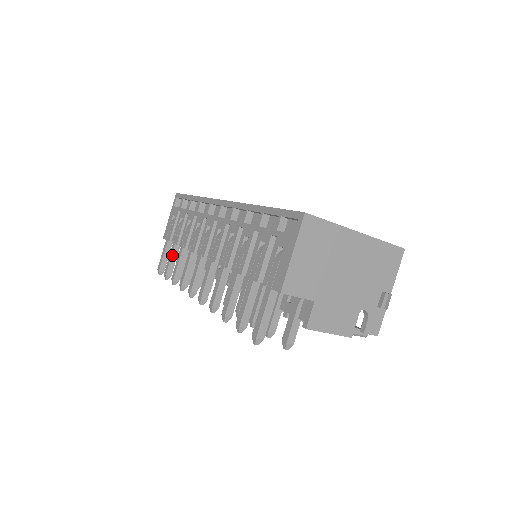
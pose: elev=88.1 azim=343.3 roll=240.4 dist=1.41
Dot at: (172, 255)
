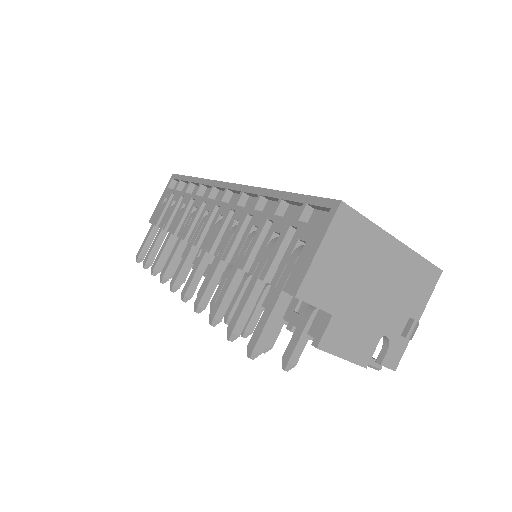
Dot at: (156, 241)
